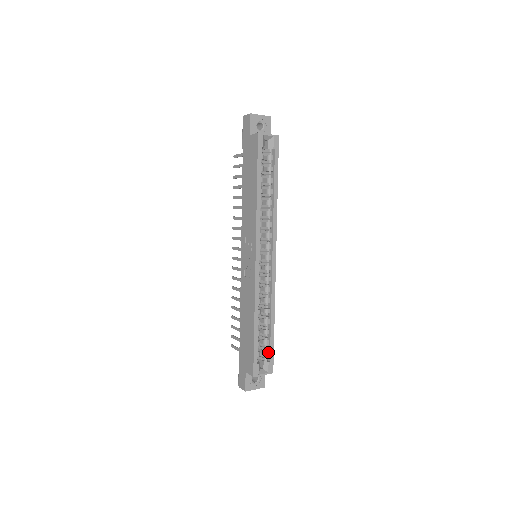
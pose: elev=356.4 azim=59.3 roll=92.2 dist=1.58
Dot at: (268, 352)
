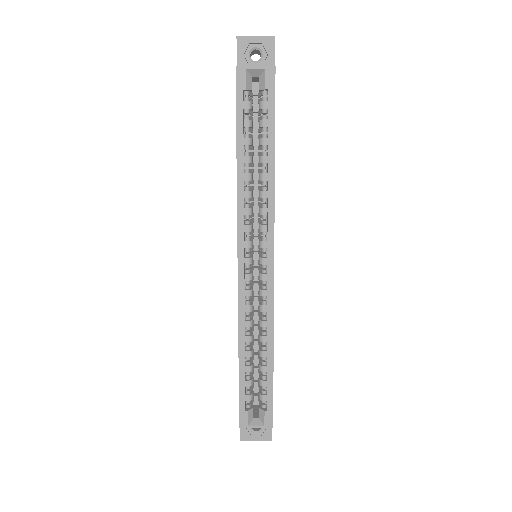
Dot at: (265, 397)
